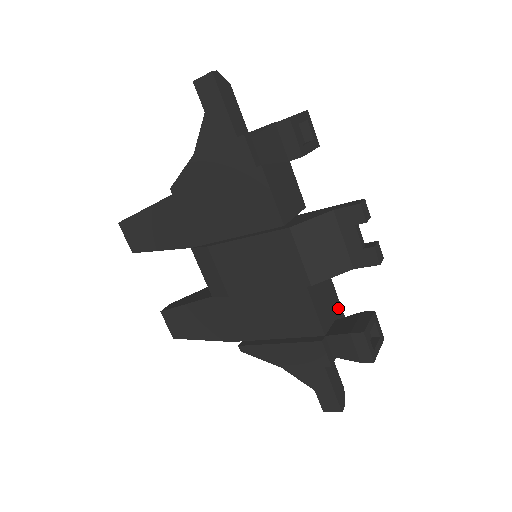
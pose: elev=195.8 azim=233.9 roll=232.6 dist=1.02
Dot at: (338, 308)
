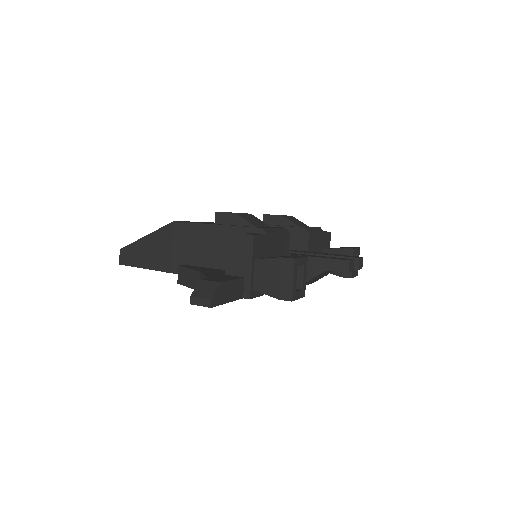
Dot at: (322, 238)
